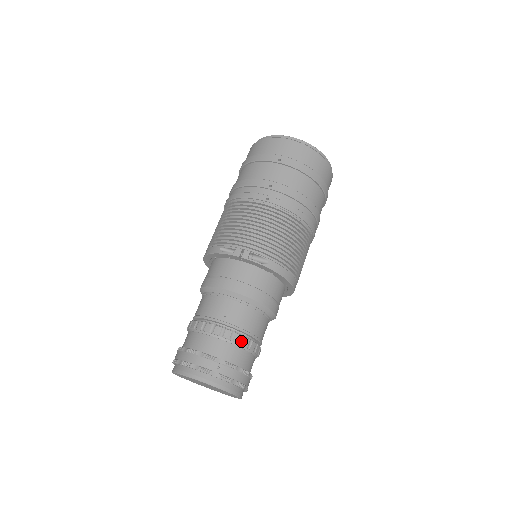
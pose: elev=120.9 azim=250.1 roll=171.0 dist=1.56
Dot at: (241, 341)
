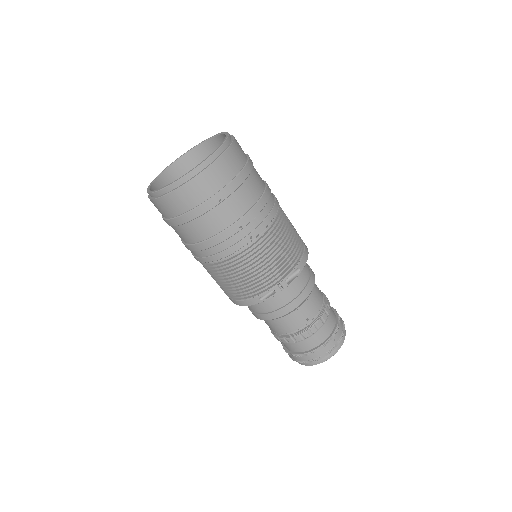
Dot at: (326, 314)
